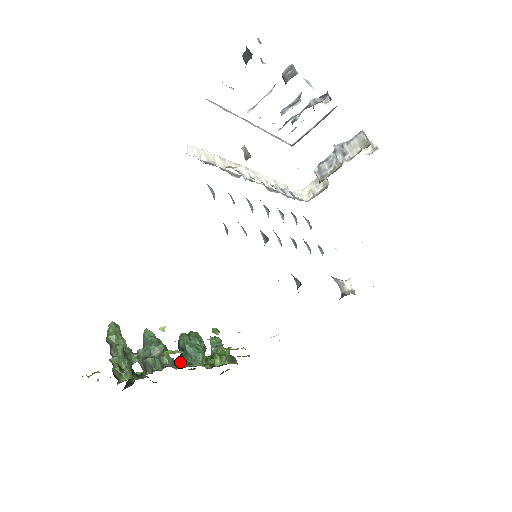
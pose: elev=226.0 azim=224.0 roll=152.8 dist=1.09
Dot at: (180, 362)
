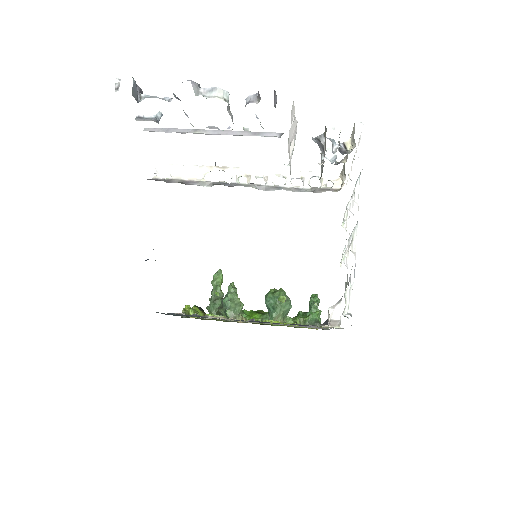
Dot at: (258, 315)
